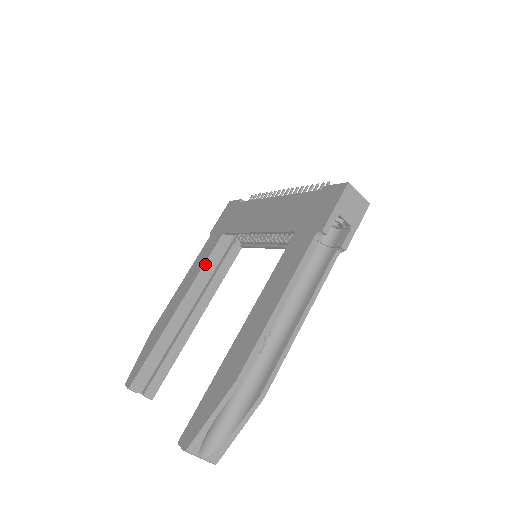
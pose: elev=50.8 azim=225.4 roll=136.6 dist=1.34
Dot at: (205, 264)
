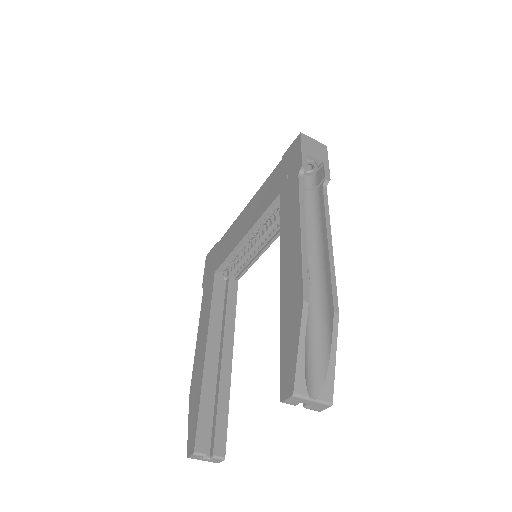
Dot at: (212, 303)
